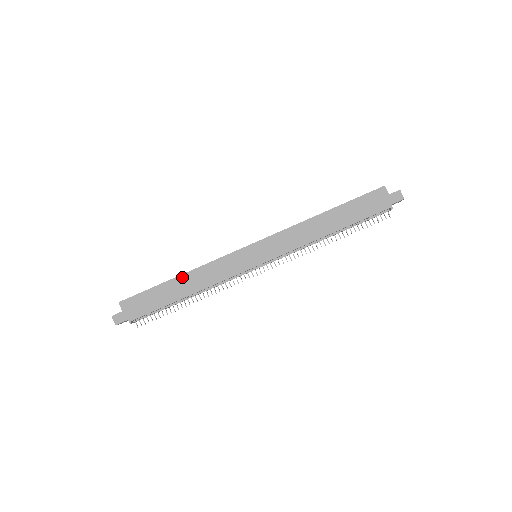
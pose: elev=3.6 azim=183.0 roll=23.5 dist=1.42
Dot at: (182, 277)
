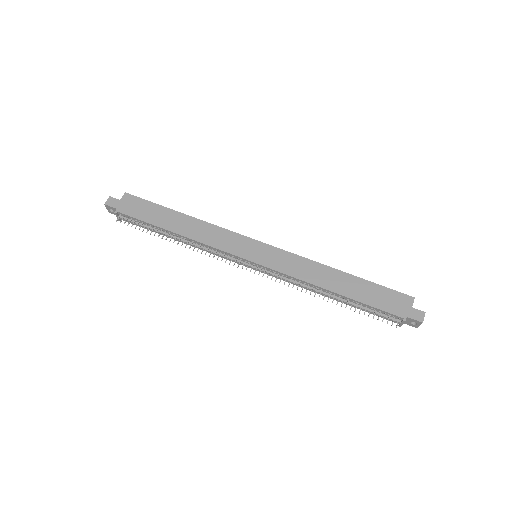
Dot at: (187, 217)
